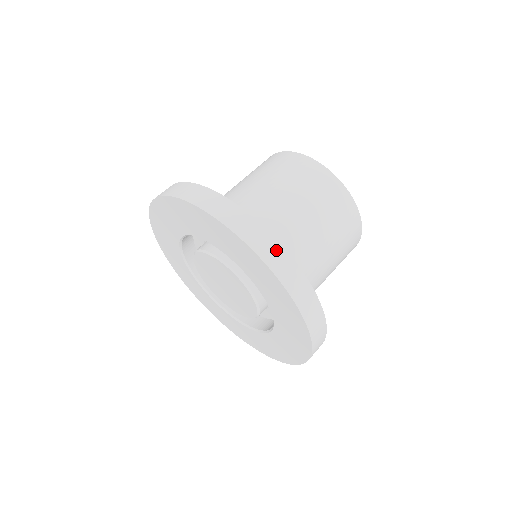
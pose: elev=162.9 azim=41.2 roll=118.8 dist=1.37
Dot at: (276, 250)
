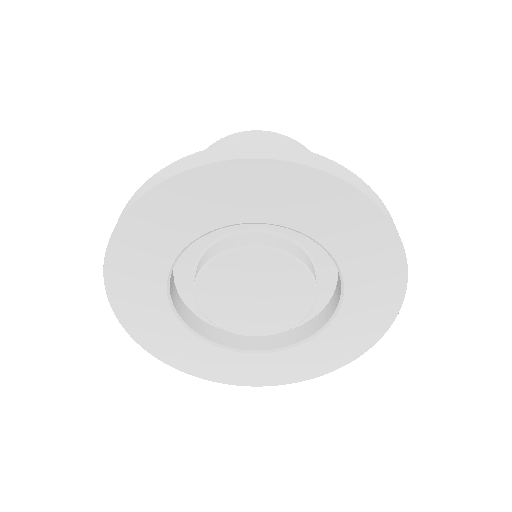
Dot at: (388, 213)
